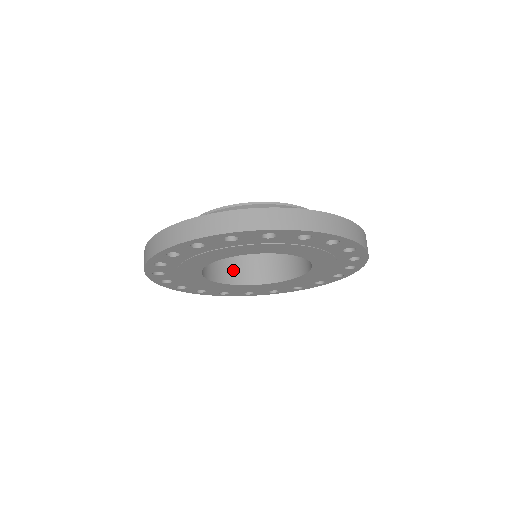
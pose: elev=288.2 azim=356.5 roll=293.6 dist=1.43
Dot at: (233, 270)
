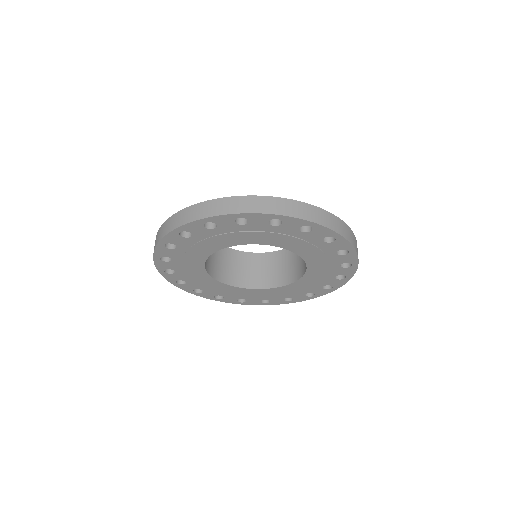
Dot at: (244, 275)
